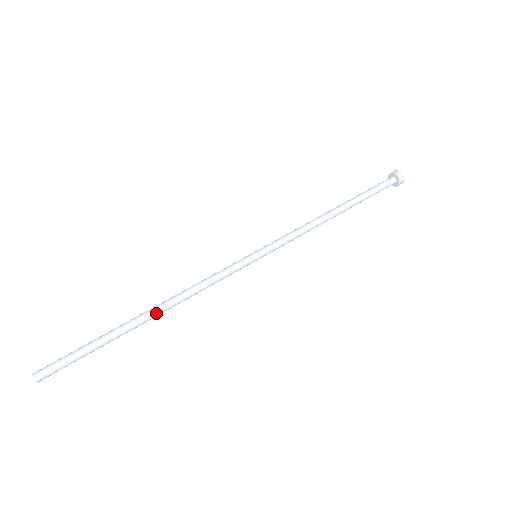
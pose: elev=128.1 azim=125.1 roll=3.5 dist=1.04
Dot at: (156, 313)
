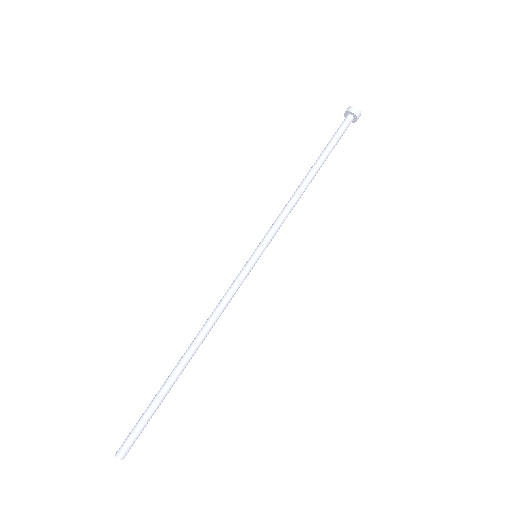
Dot at: (193, 352)
